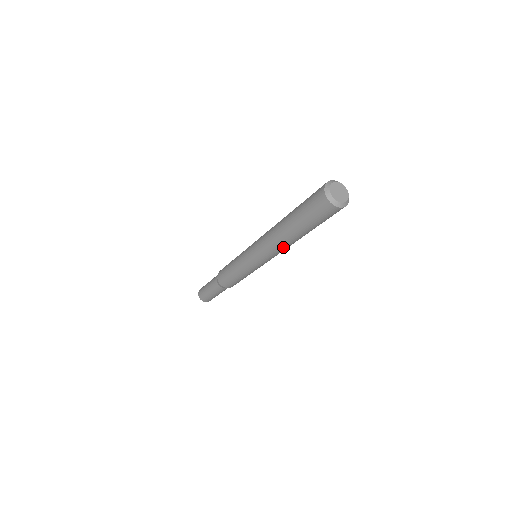
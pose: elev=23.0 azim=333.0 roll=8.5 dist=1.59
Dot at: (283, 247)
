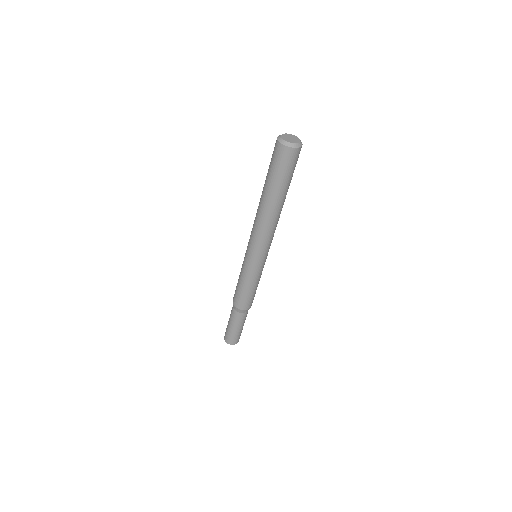
Dot at: (270, 223)
